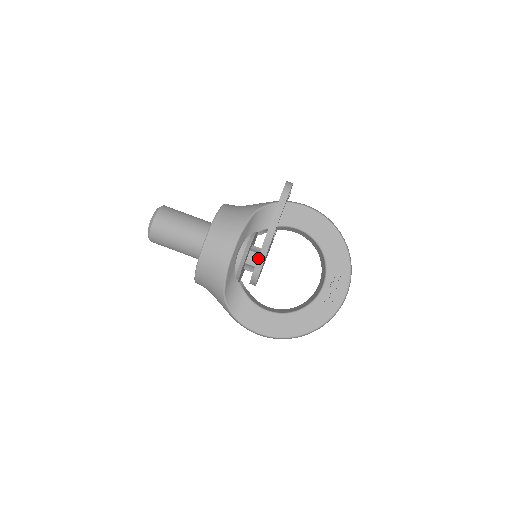
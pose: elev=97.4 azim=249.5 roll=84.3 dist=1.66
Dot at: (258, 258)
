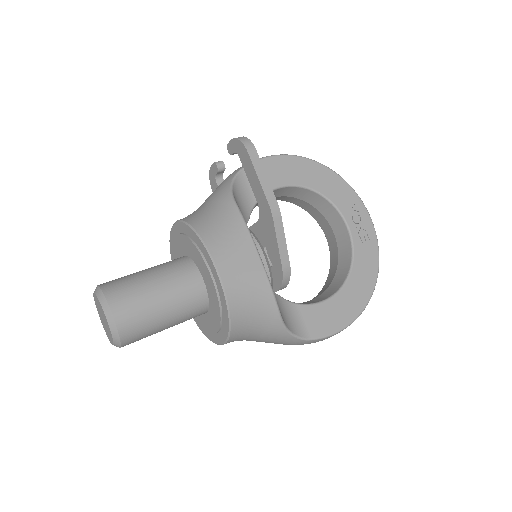
Dot at: (278, 248)
